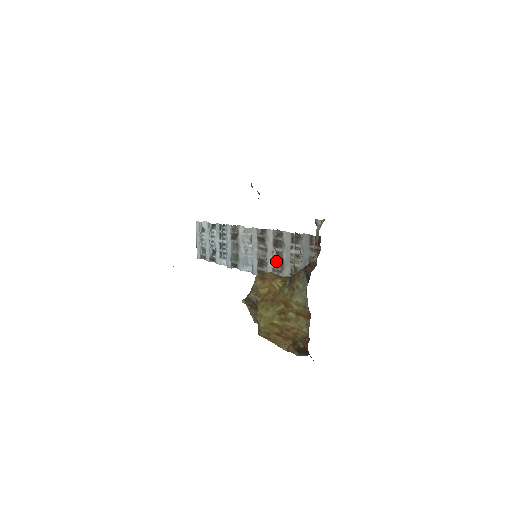
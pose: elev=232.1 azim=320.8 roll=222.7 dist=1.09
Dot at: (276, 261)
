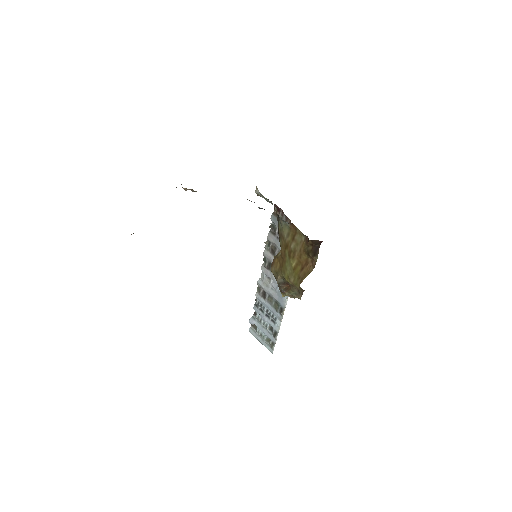
Dot at: occluded
